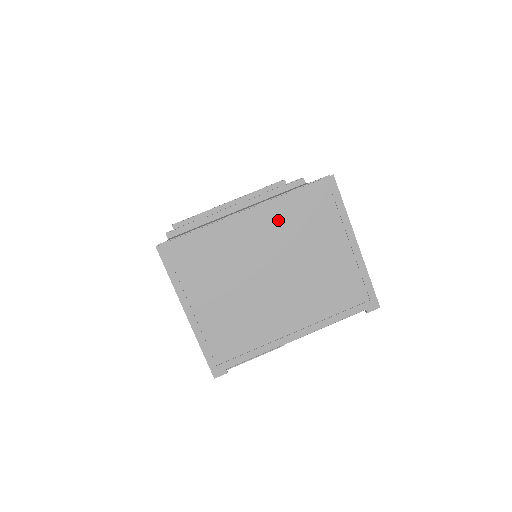
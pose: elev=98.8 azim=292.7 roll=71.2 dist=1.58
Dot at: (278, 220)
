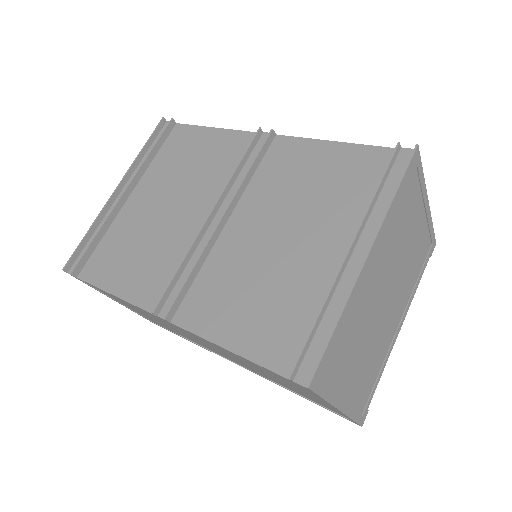
Dot at: (387, 238)
